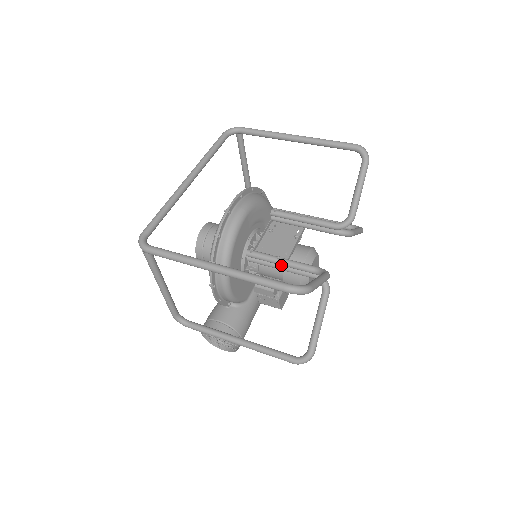
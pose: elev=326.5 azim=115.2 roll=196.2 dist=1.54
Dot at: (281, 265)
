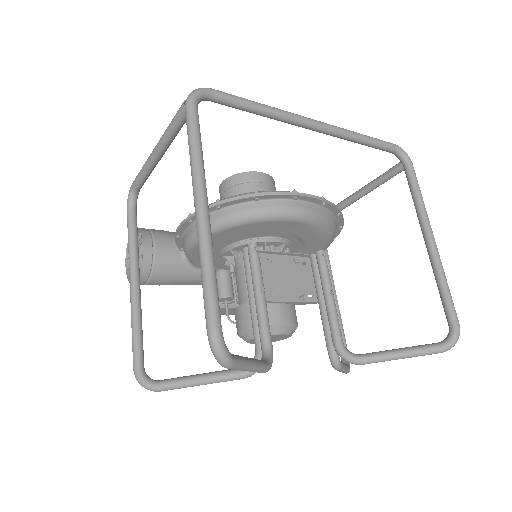
Dot at: (255, 296)
